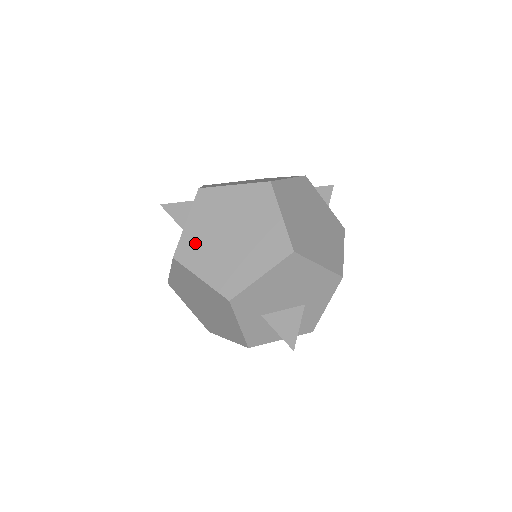
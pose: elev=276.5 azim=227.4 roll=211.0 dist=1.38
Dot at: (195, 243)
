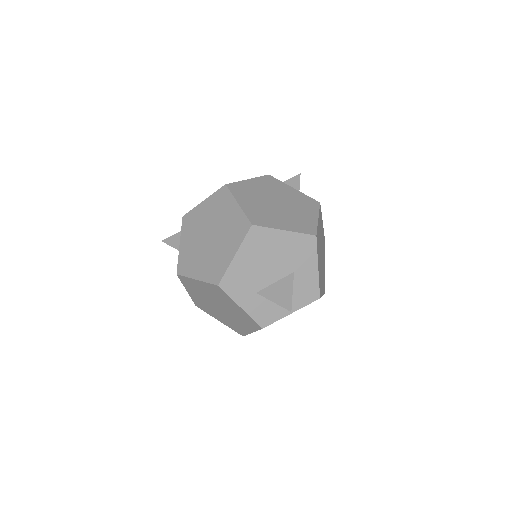
Dot at: (188, 256)
